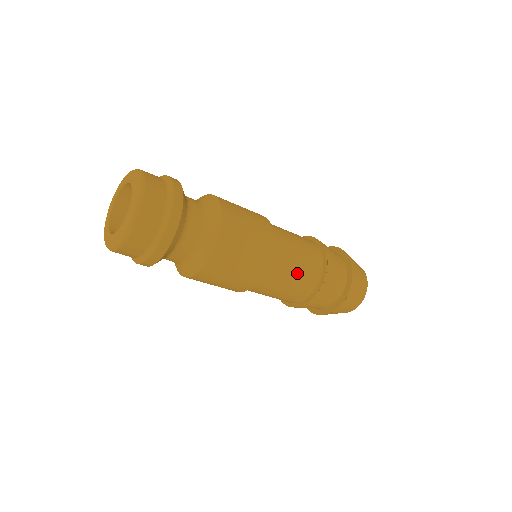
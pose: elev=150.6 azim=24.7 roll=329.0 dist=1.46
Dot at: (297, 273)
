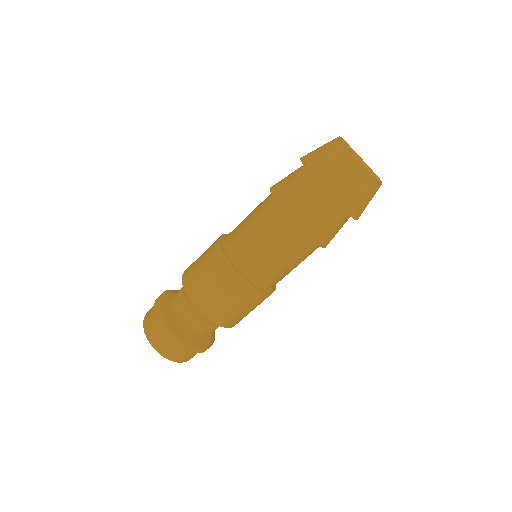
Dot at: (297, 265)
